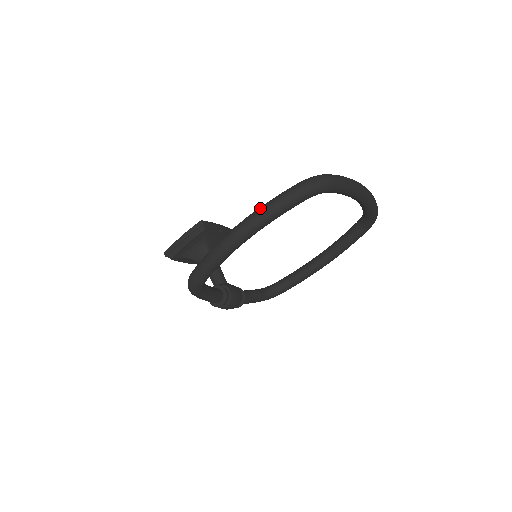
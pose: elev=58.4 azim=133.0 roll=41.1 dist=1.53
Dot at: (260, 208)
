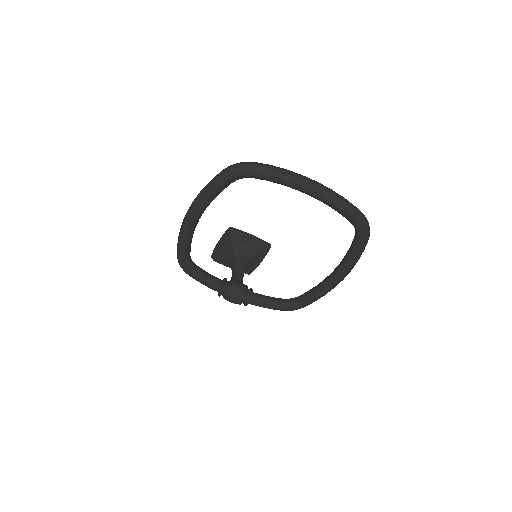
Dot at: occluded
